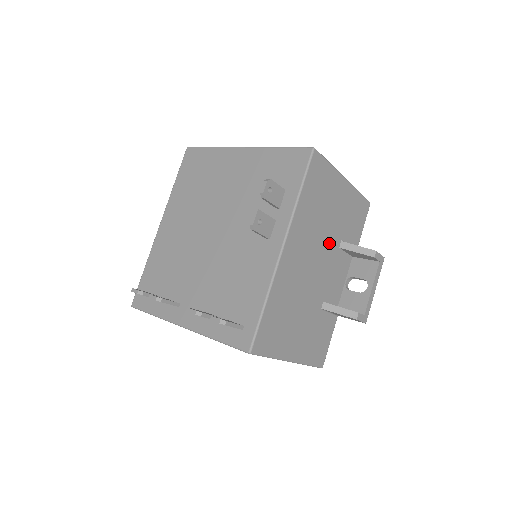
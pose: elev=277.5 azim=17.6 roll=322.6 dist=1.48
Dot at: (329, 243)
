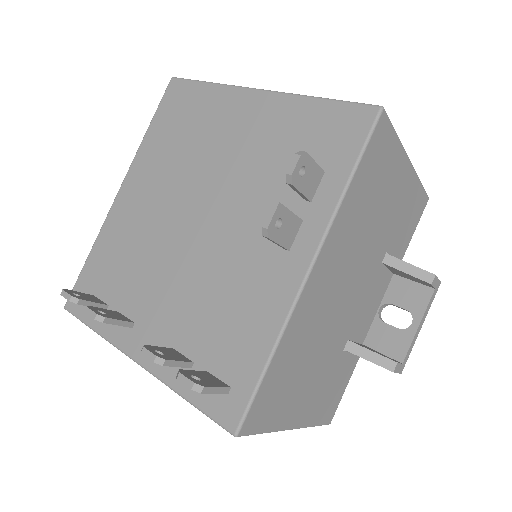
Dot at: (371, 257)
